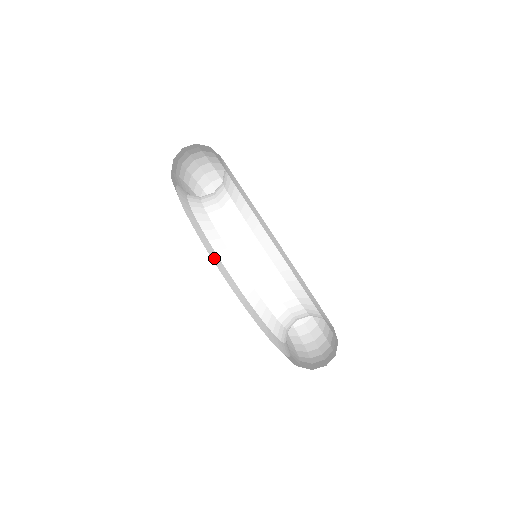
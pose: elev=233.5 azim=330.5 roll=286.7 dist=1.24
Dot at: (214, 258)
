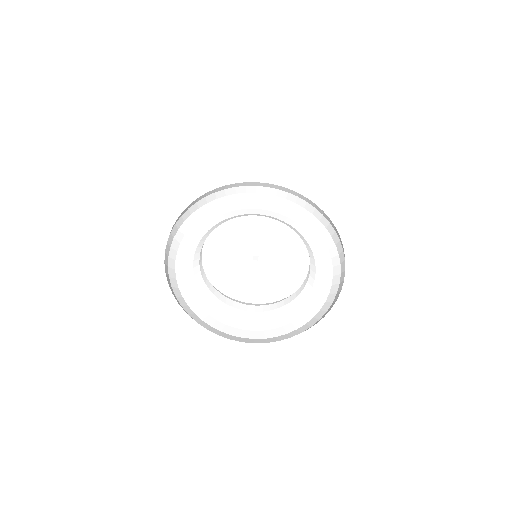
Dot at: (207, 309)
